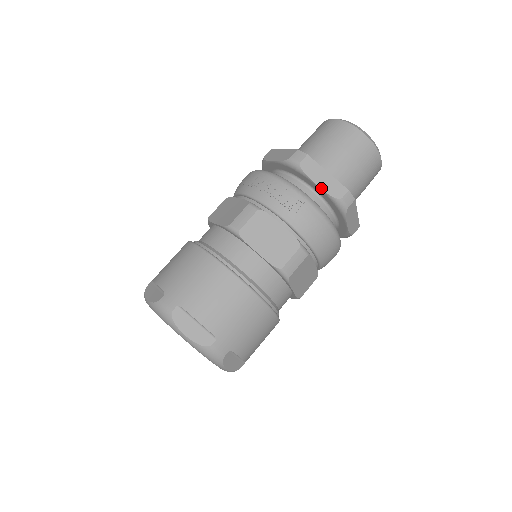
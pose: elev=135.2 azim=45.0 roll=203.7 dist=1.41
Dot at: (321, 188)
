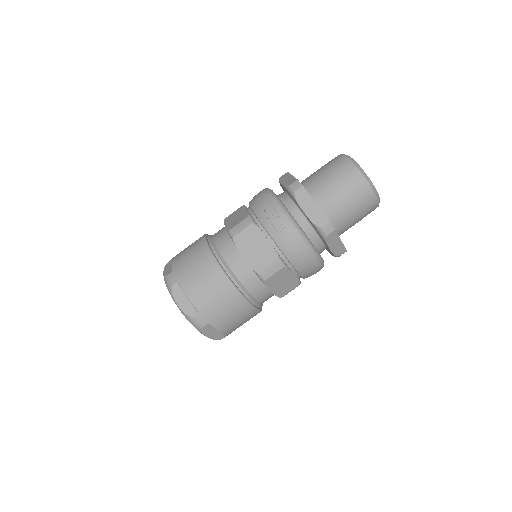
Dot at: (307, 215)
